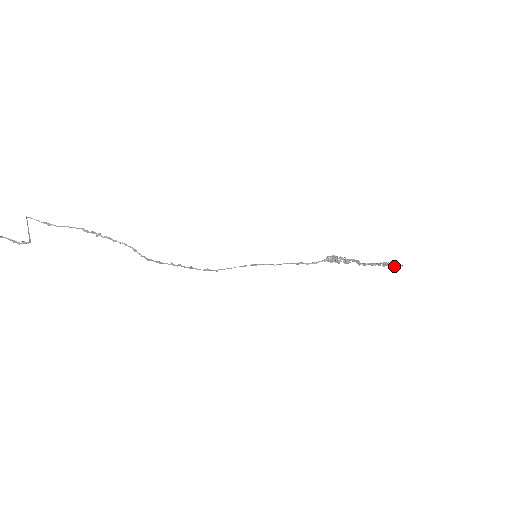
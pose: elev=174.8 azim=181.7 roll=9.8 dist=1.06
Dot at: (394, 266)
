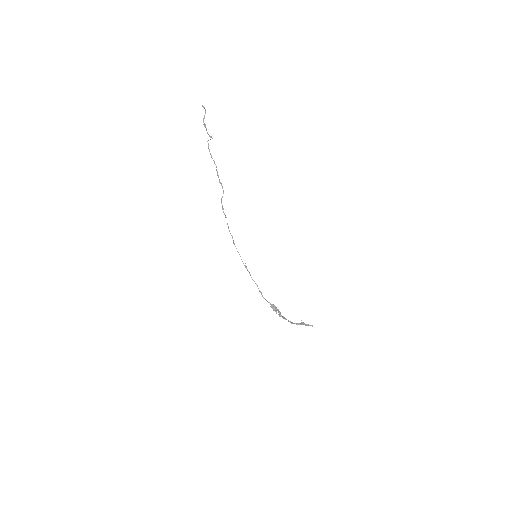
Dot at: (307, 324)
